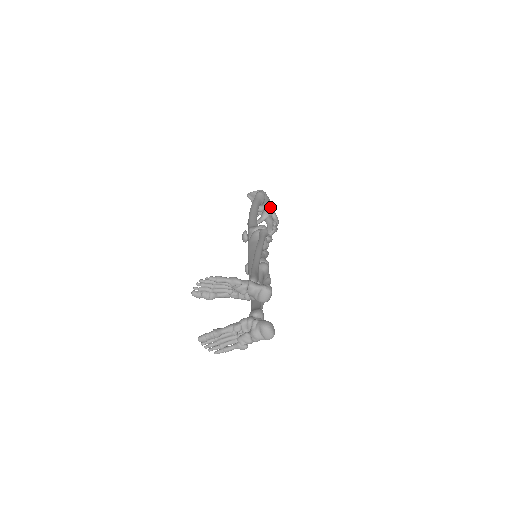
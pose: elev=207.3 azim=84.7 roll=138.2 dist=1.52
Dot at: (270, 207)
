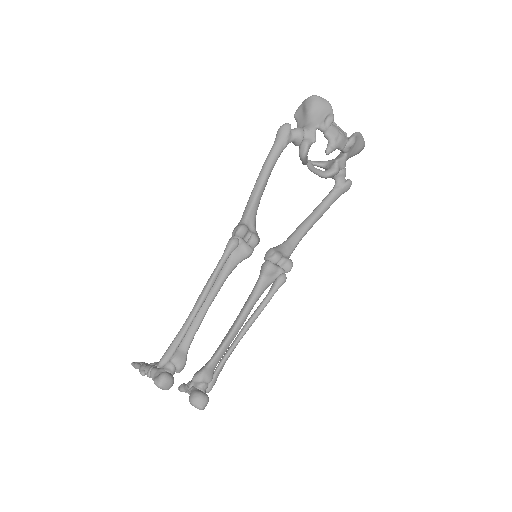
Dot at: (317, 126)
